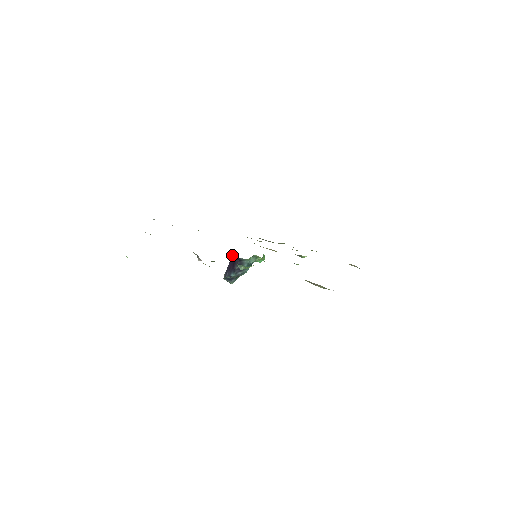
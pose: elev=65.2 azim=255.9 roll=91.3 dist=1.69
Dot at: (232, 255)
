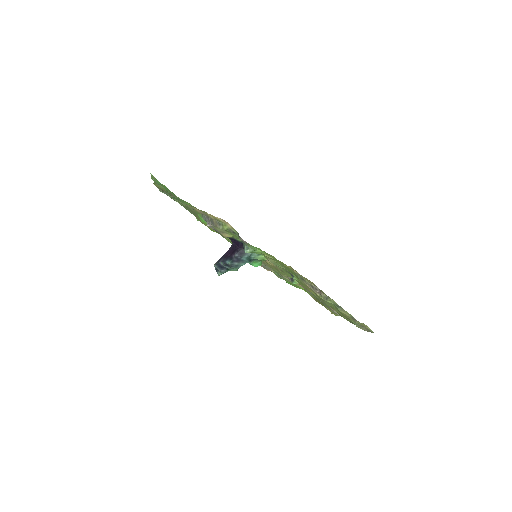
Dot at: occluded
